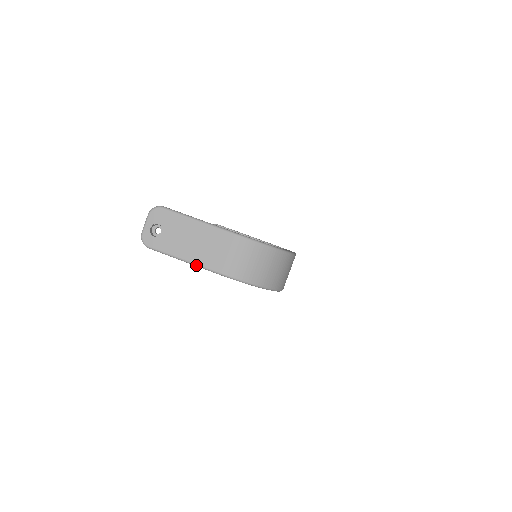
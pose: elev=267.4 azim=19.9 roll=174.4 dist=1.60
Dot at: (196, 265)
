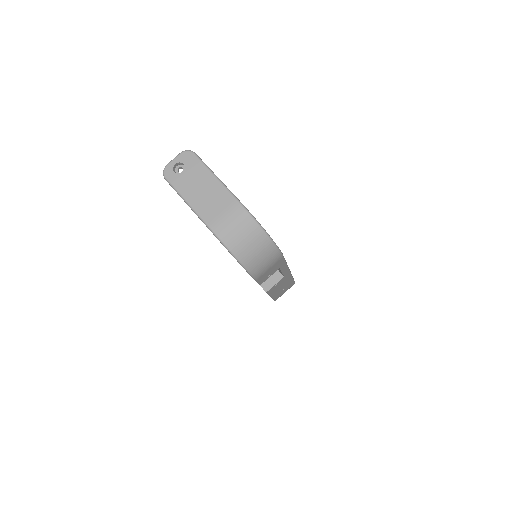
Dot at: (193, 210)
